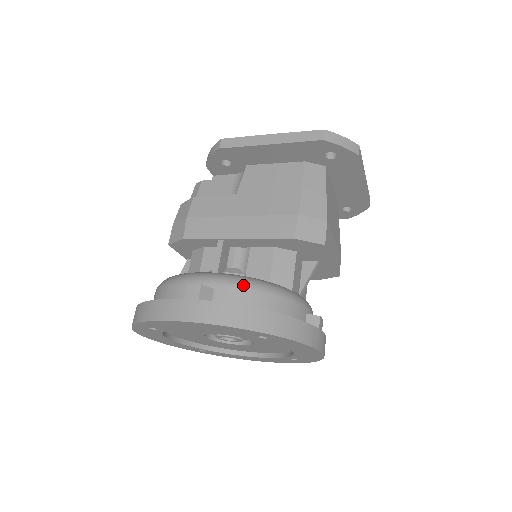
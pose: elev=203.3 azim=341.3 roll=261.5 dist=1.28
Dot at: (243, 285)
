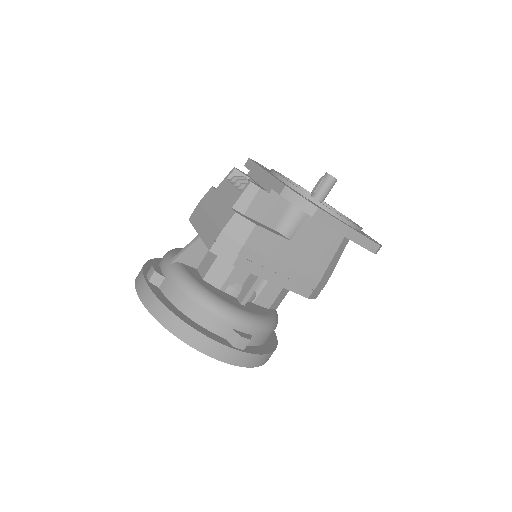
Dot at: (268, 331)
